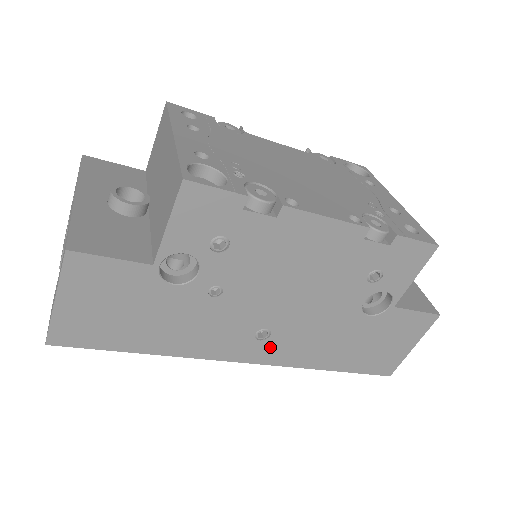
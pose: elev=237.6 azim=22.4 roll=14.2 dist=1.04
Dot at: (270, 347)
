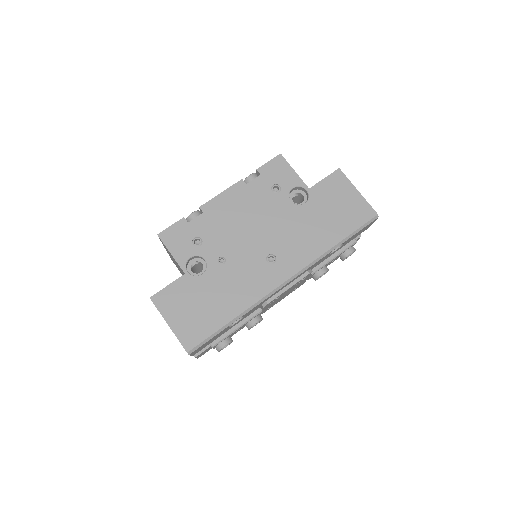
Dot at: (285, 262)
